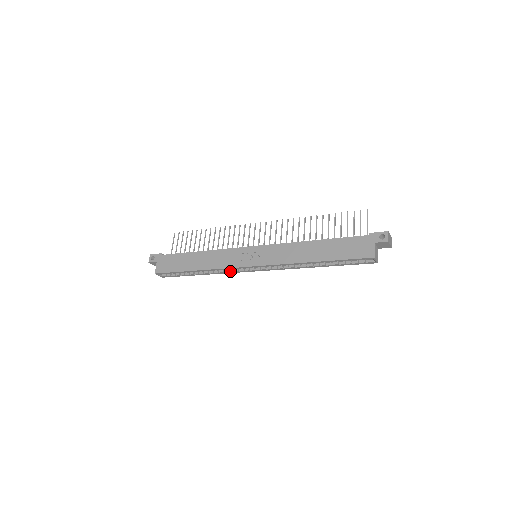
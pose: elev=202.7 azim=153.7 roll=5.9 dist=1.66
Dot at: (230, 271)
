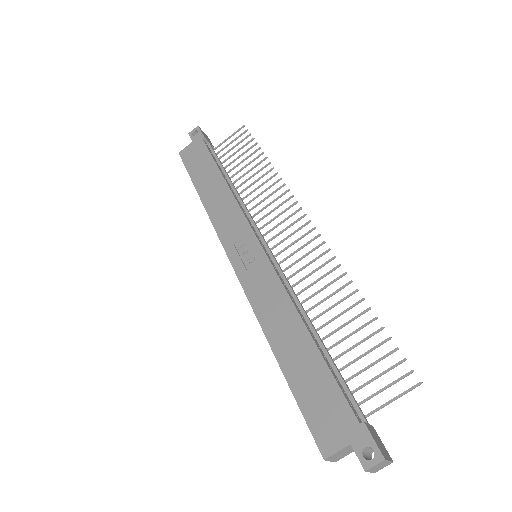
Dot at: occluded
